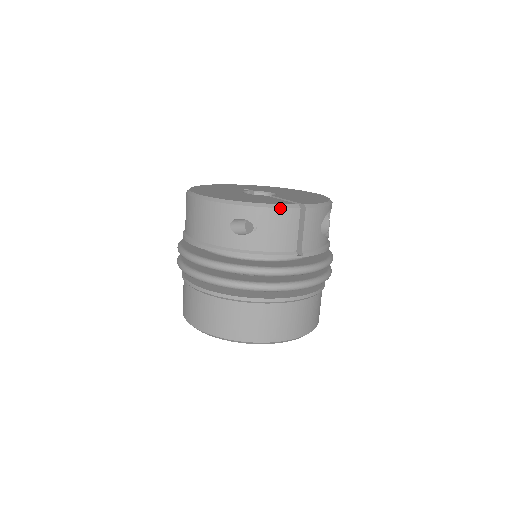
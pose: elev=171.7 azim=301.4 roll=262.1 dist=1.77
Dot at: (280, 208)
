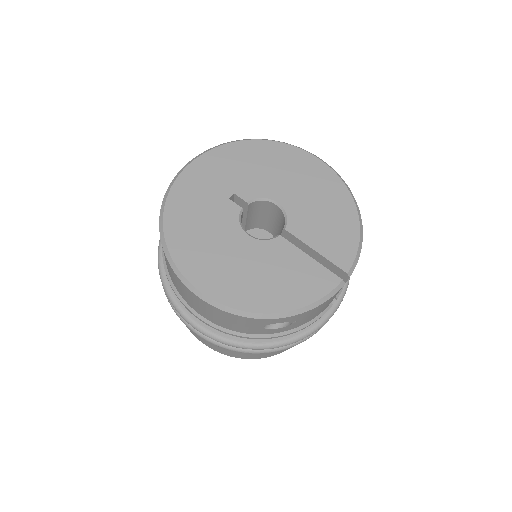
Dot at: (326, 301)
